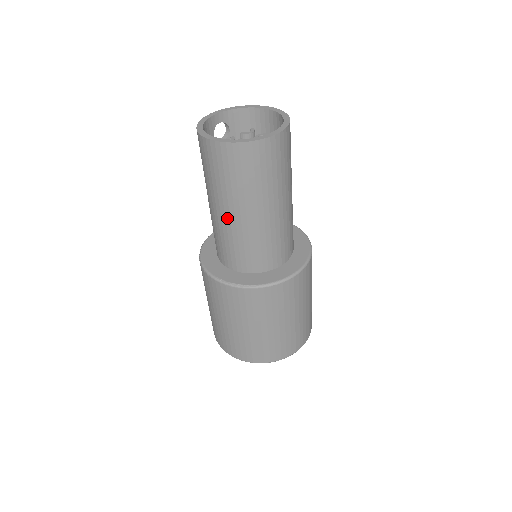
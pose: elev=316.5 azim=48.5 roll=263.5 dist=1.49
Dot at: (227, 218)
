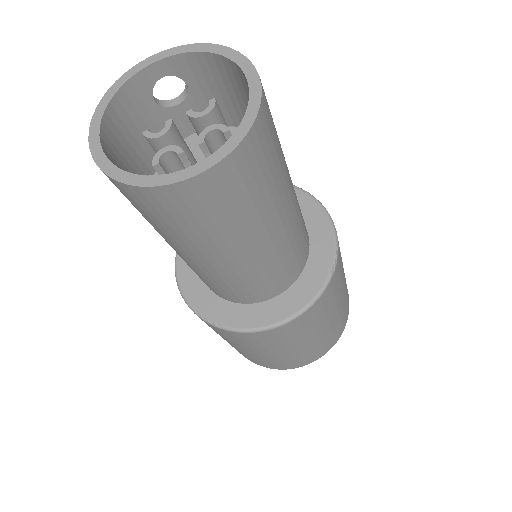
Dot at: occluded
